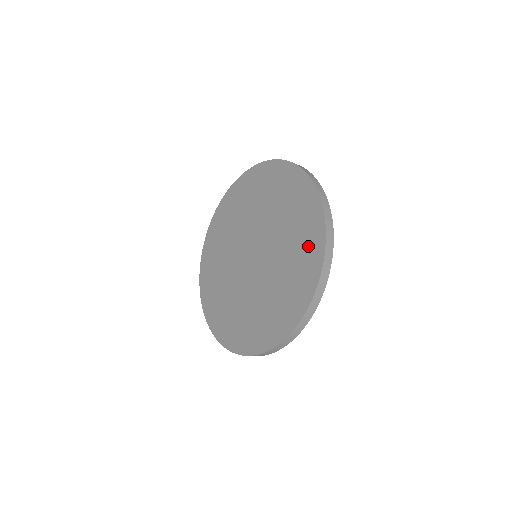
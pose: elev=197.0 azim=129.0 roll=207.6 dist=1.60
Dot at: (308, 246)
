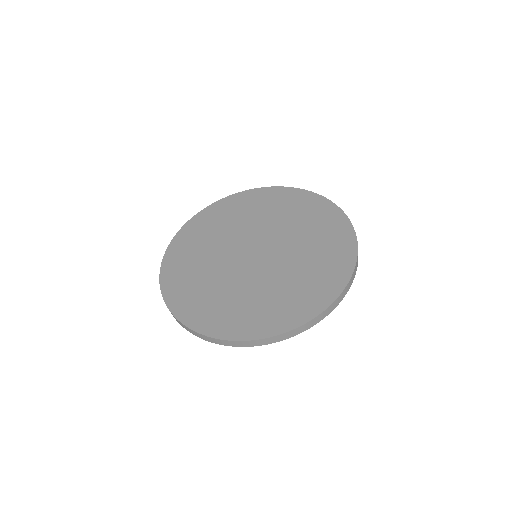
Dot at: (322, 216)
